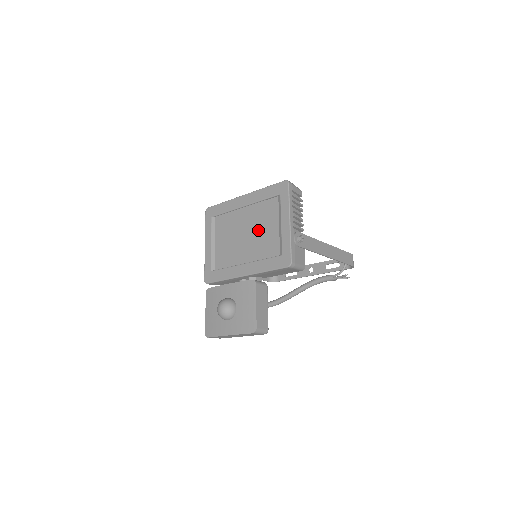
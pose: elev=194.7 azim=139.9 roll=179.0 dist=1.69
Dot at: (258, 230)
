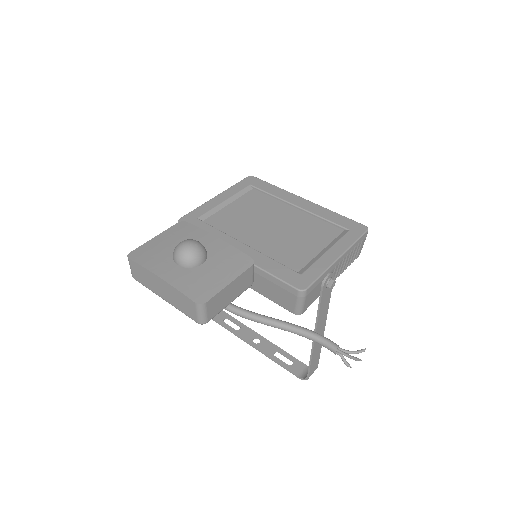
Dot at: (293, 234)
